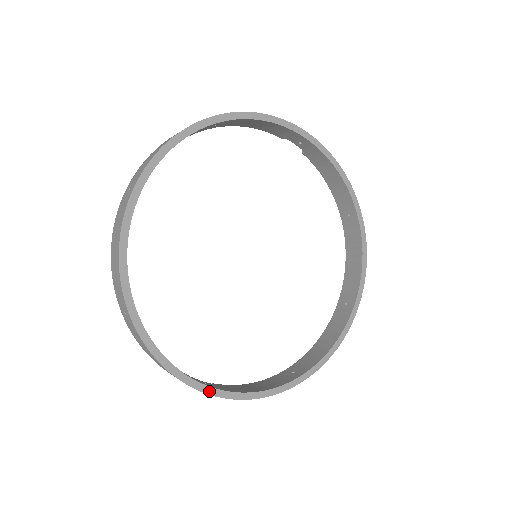
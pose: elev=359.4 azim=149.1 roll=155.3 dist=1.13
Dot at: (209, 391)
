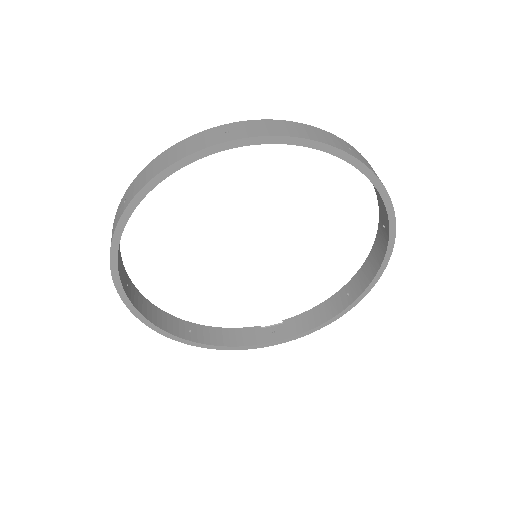
Dot at: (275, 344)
